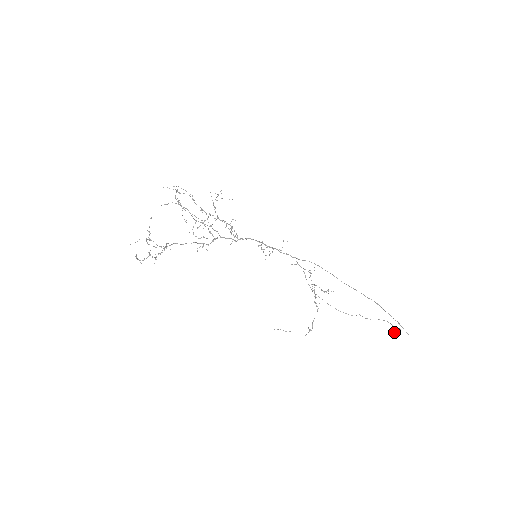
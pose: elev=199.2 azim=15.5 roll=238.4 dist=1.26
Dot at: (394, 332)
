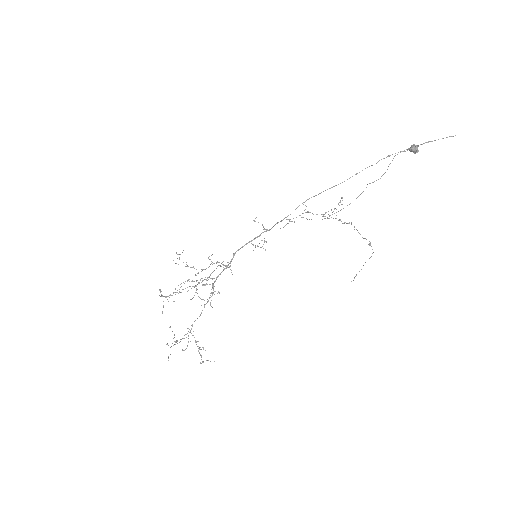
Dot at: occluded
